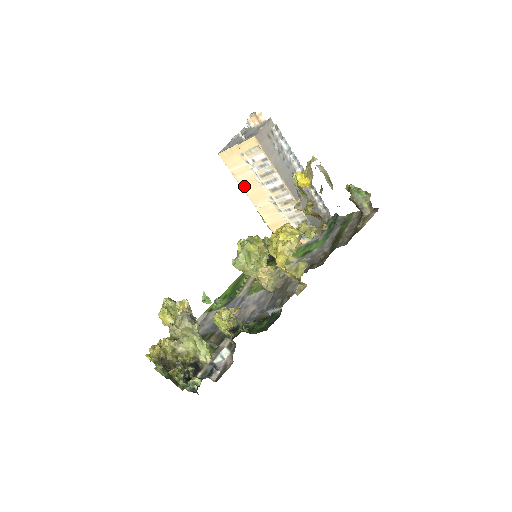
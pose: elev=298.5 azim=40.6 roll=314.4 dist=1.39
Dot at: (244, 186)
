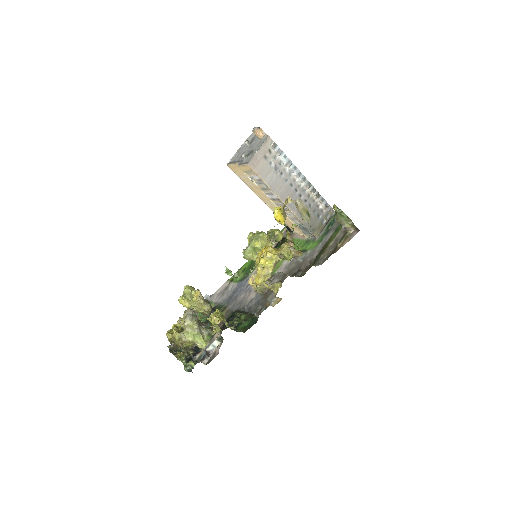
Dot at: (252, 189)
